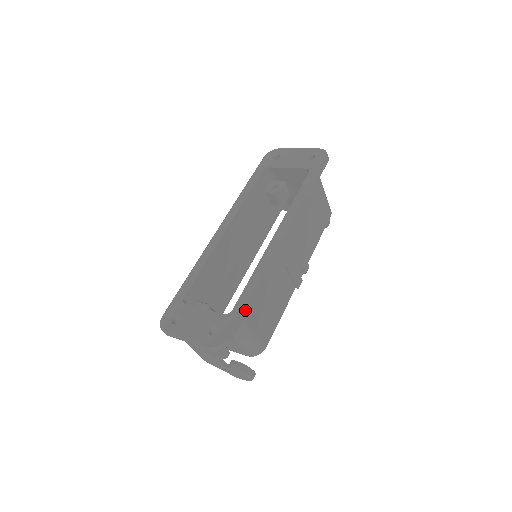
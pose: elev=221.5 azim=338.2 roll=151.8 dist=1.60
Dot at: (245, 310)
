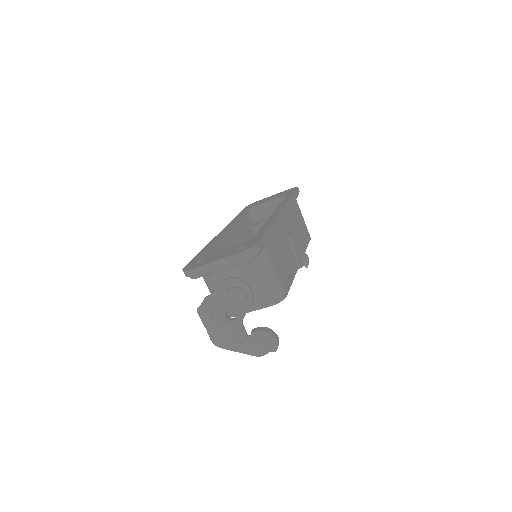
Dot at: (265, 235)
